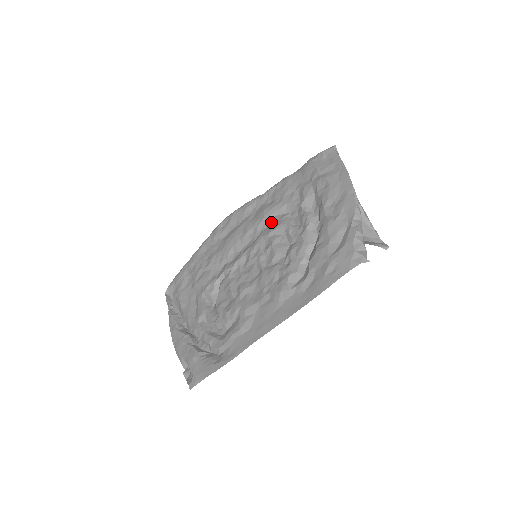
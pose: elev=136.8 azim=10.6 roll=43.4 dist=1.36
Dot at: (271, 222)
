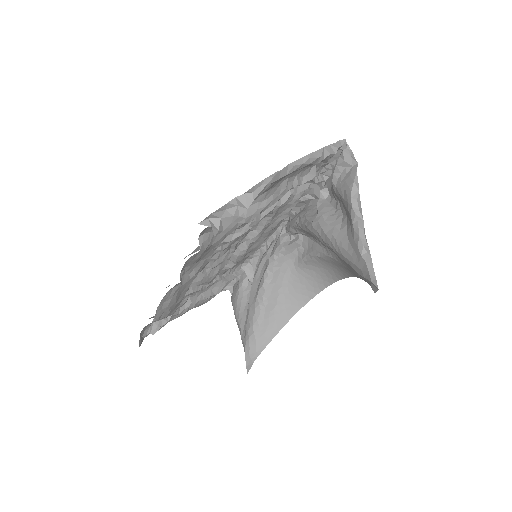
Dot at: occluded
